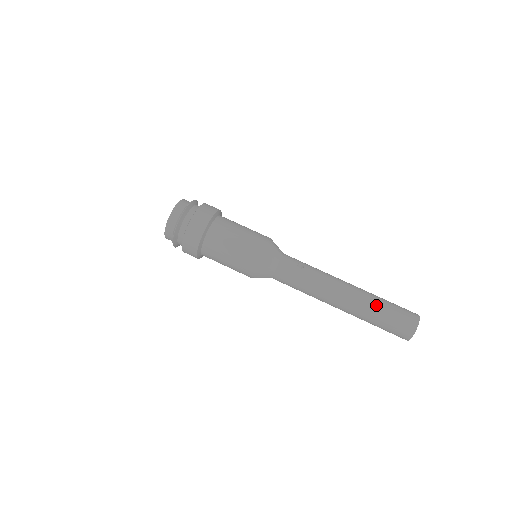
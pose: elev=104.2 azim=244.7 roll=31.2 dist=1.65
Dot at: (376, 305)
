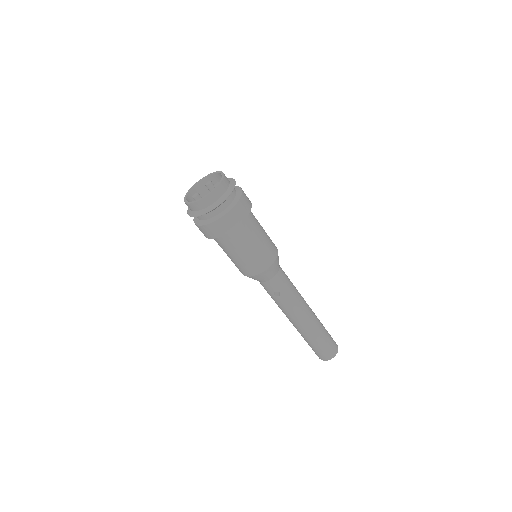
Dot at: (308, 340)
